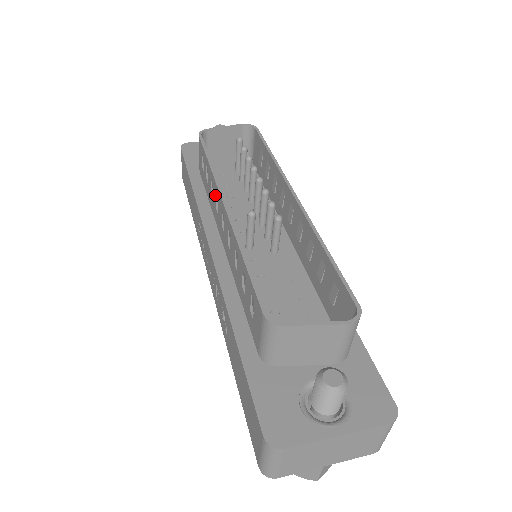
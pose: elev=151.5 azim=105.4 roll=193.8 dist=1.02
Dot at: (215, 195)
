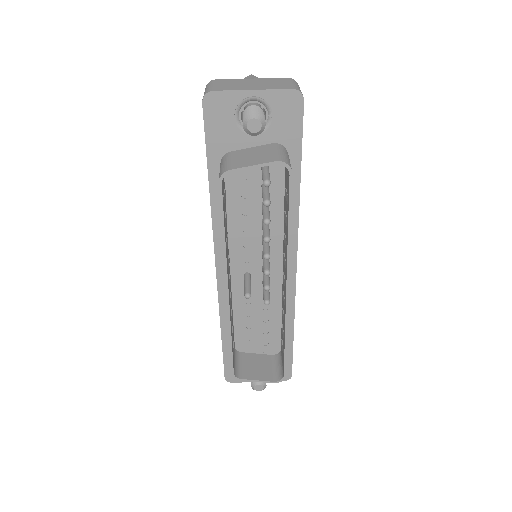
Dot at: occluded
